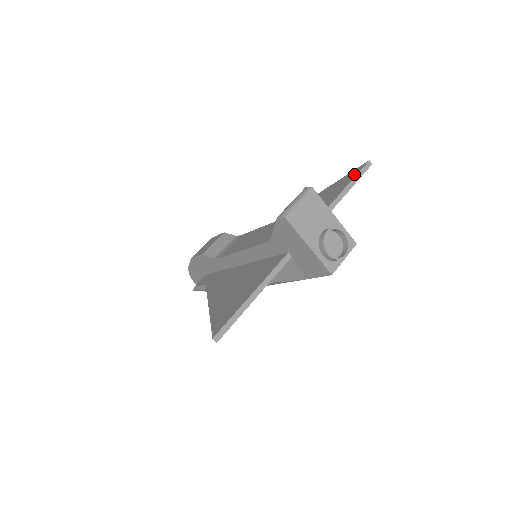
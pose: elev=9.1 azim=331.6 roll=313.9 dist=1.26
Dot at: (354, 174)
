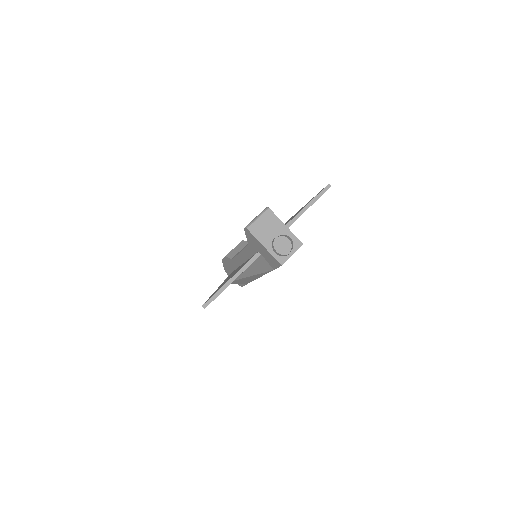
Dot at: (317, 194)
